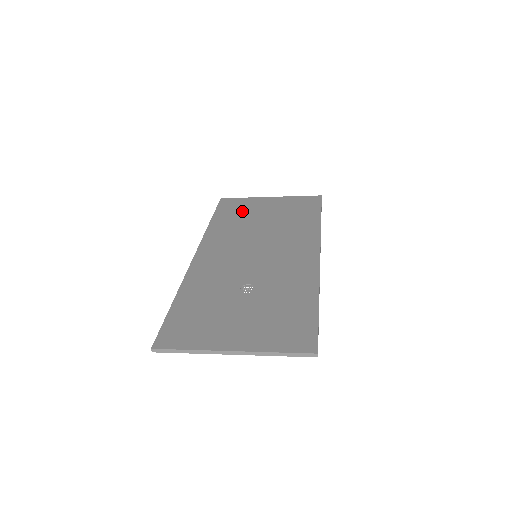
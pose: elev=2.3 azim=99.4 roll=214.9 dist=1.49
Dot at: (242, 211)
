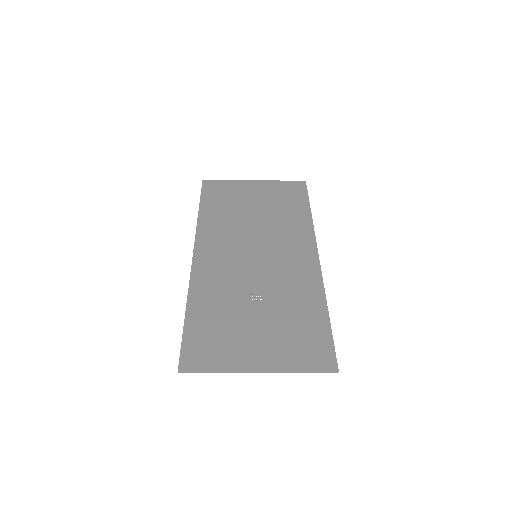
Dot at: (229, 198)
